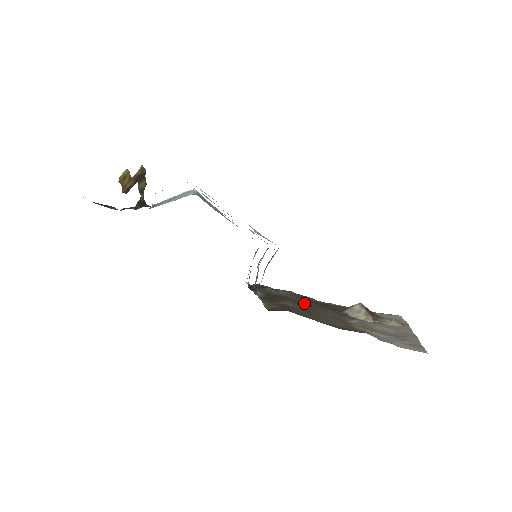
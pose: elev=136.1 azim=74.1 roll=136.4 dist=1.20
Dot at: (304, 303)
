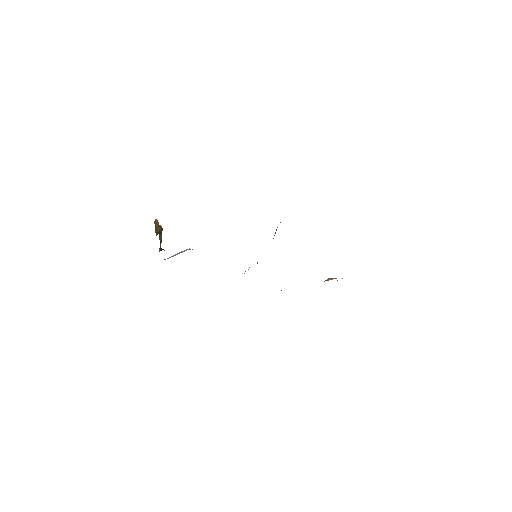
Dot at: occluded
